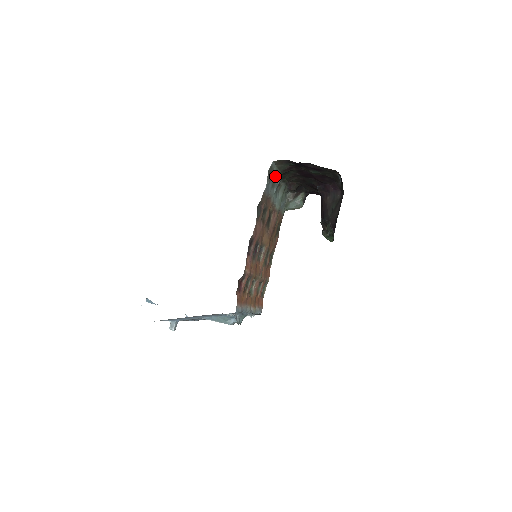
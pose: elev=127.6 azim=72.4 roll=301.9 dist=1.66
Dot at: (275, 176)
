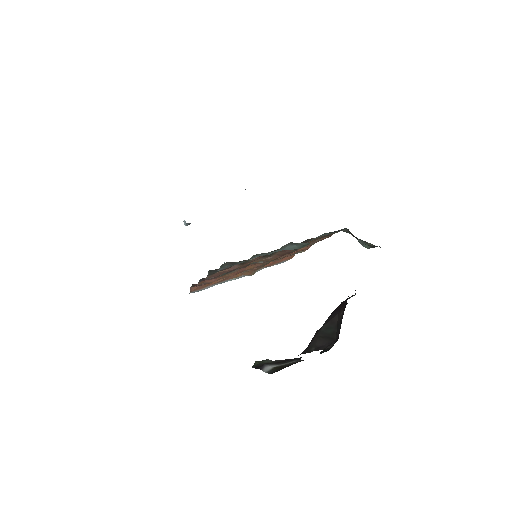
Dot at: occluded
